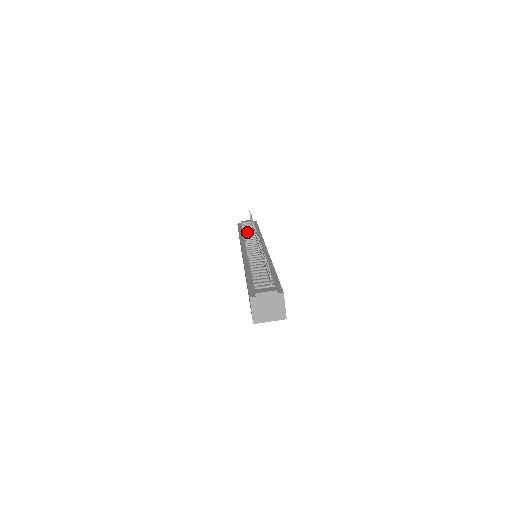
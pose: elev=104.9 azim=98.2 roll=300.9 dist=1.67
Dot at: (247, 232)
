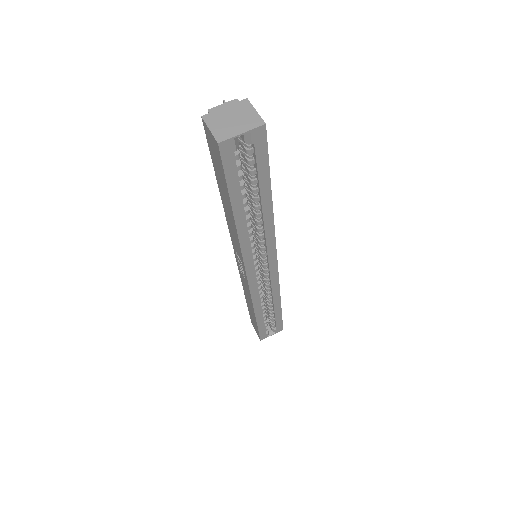
Dot at: occluded
